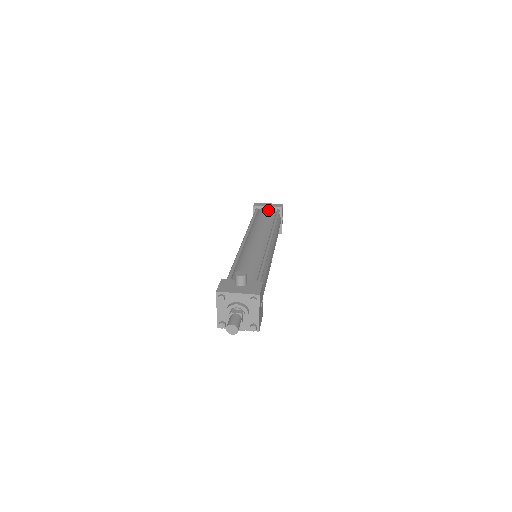
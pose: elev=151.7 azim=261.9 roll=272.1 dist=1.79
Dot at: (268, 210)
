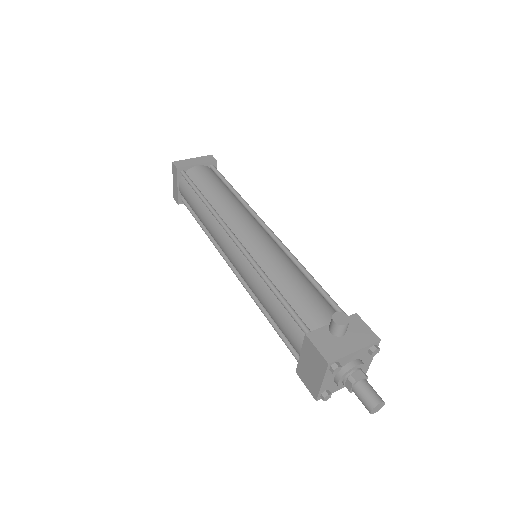
Dot at: (205, 171)
